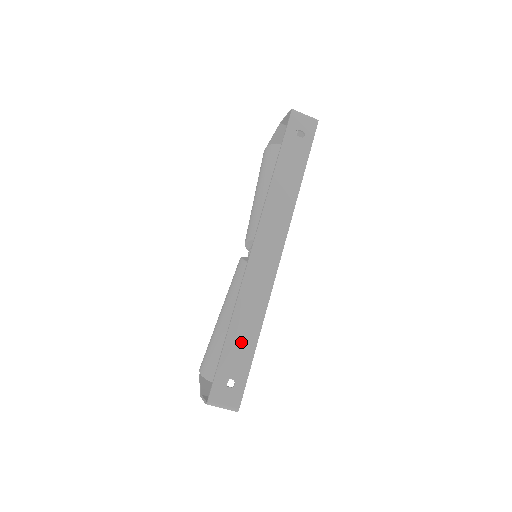
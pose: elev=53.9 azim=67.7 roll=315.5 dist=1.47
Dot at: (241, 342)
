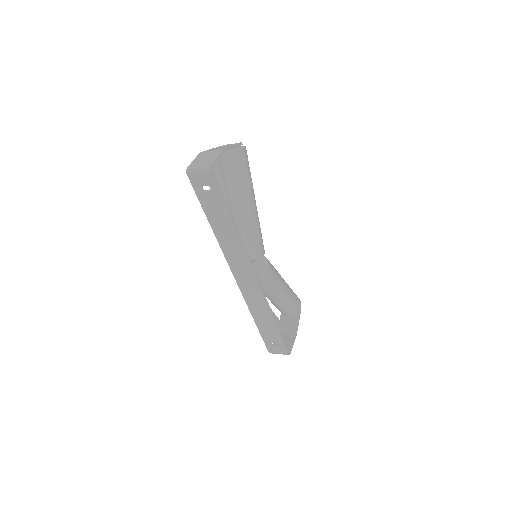
Dot at: (266, 326)
